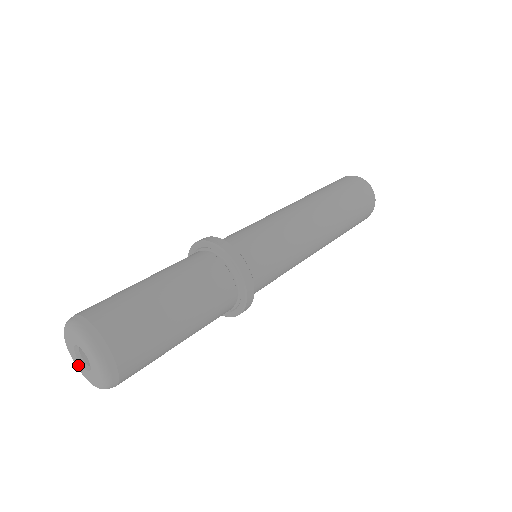
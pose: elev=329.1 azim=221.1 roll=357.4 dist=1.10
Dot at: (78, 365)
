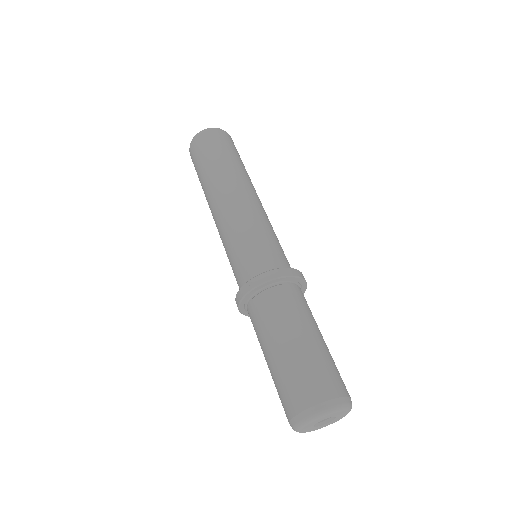
Dot at: (322, 427)
